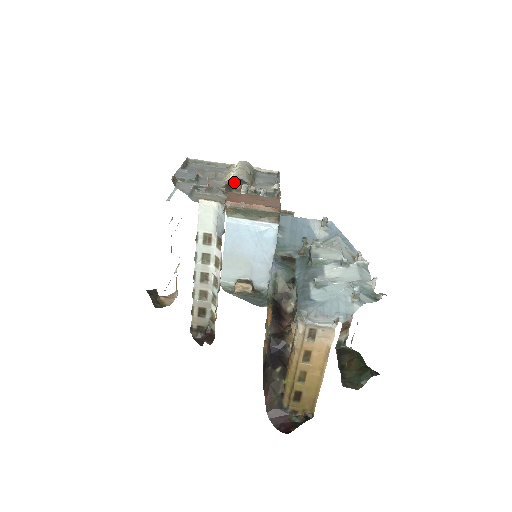
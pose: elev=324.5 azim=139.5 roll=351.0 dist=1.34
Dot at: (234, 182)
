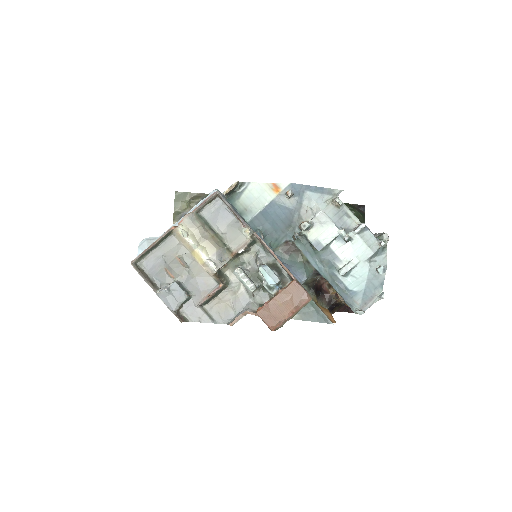
Dot at: (219, 268)
